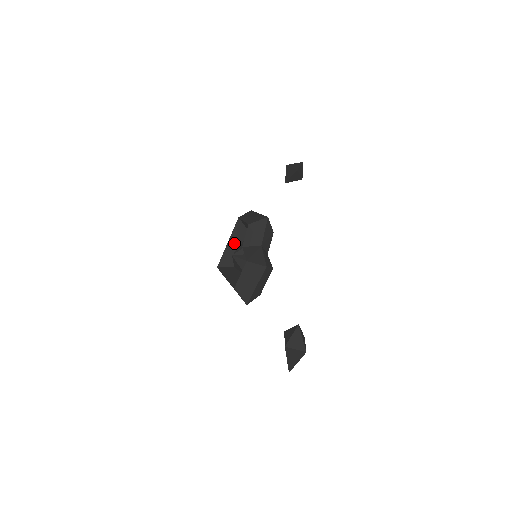
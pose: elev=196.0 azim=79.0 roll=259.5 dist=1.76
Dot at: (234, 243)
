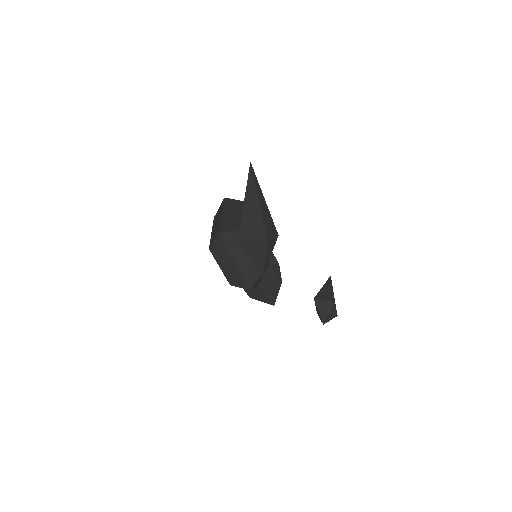
Dot at: occluded
